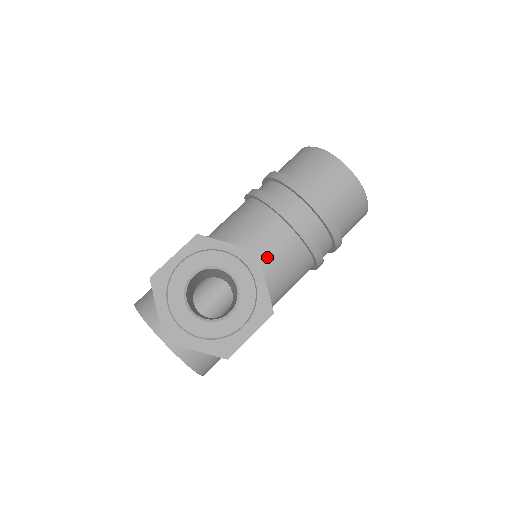
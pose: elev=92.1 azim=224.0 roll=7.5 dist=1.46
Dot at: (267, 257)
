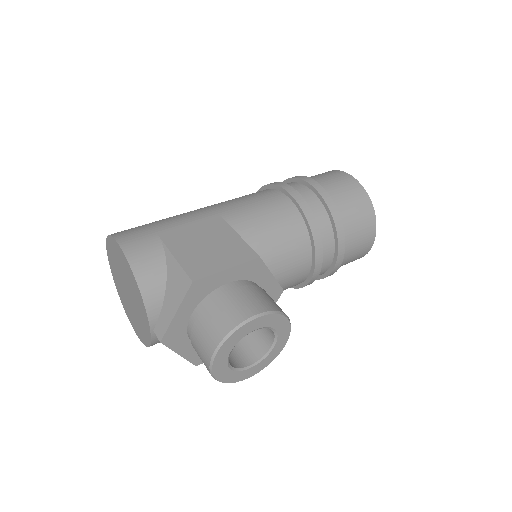
Dot at: occluded
